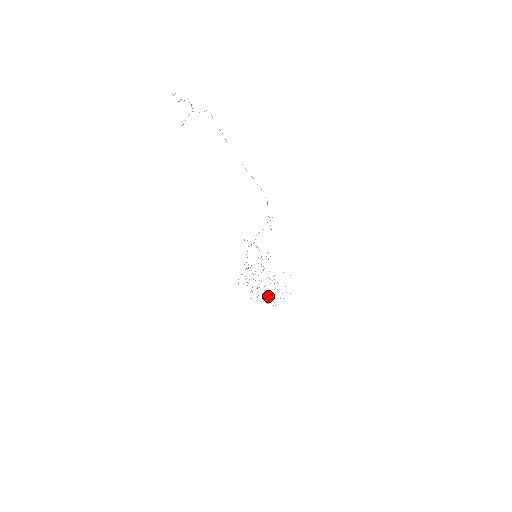
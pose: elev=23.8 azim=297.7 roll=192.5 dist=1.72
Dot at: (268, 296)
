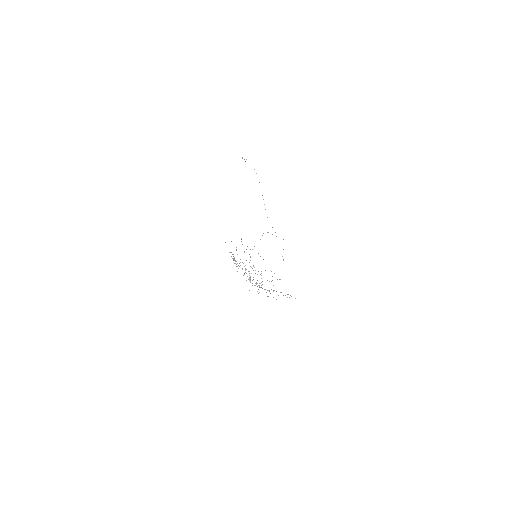
Dot at: (252, 268)
